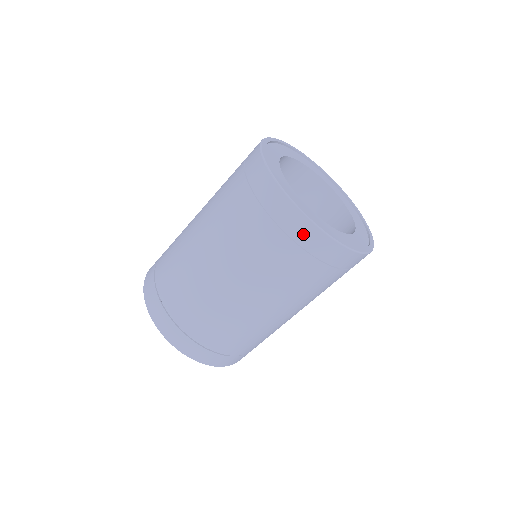
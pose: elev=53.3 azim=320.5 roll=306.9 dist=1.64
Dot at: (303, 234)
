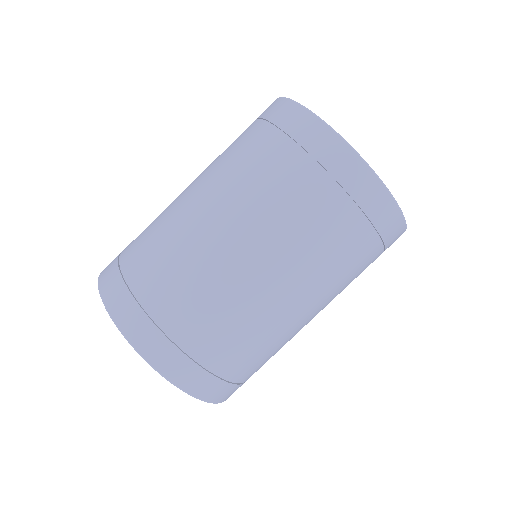
Dot at: (273, 110)
